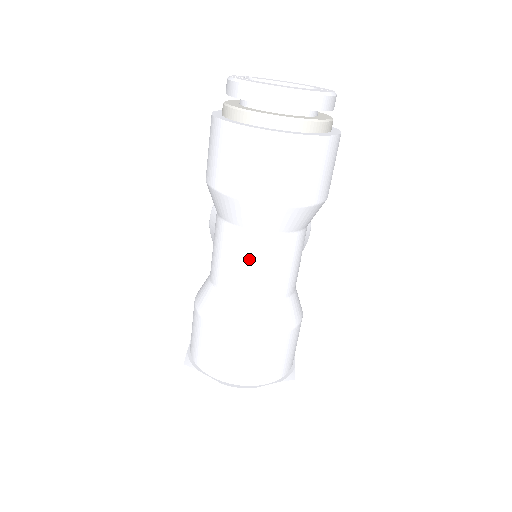
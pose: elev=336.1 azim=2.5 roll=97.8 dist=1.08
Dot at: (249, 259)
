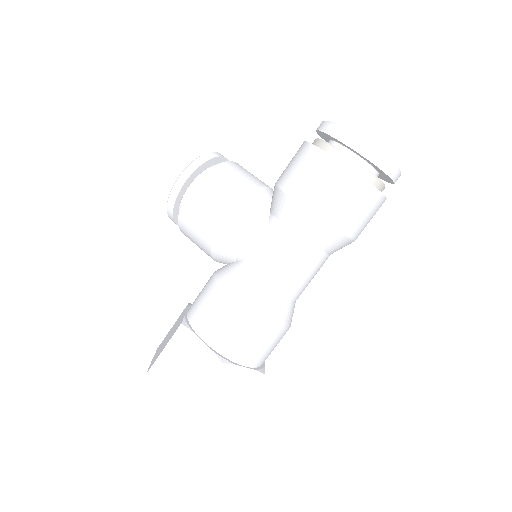
Dot at: (313, 273)
